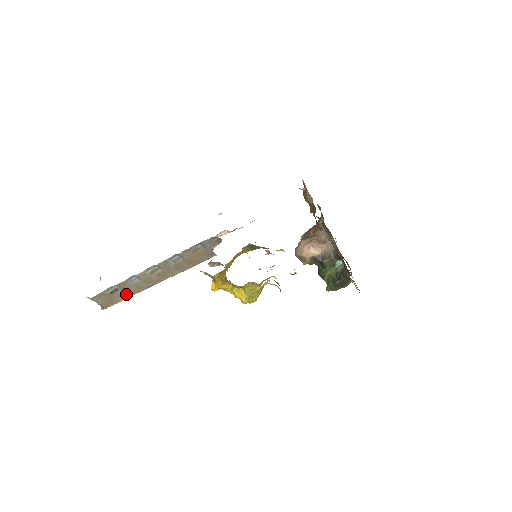
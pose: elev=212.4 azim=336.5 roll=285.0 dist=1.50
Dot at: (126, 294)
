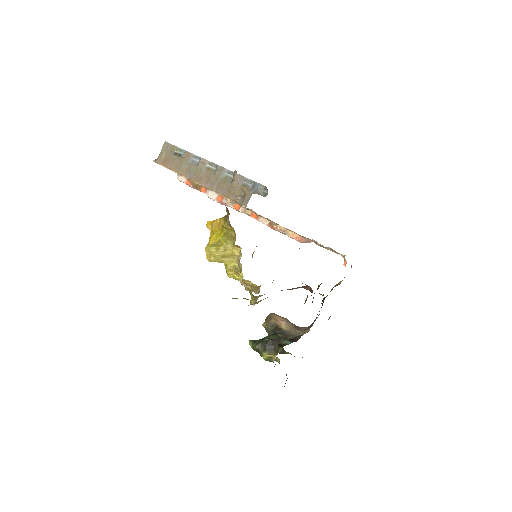
Dot at: (177, 165)
